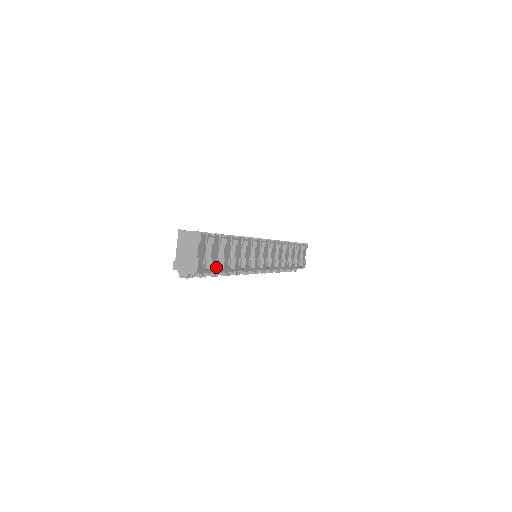
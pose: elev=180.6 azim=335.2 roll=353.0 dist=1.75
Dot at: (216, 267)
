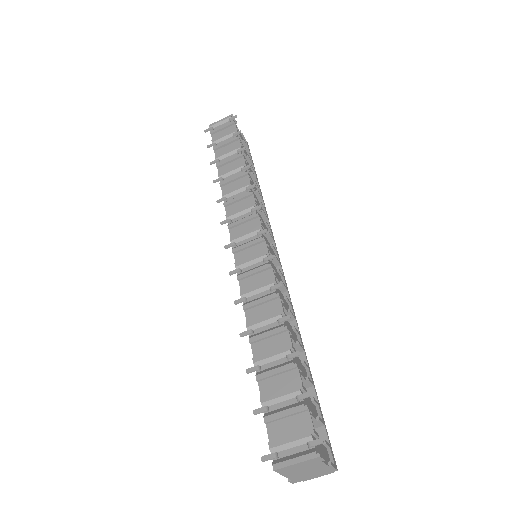
Dot at: (318, 408)
